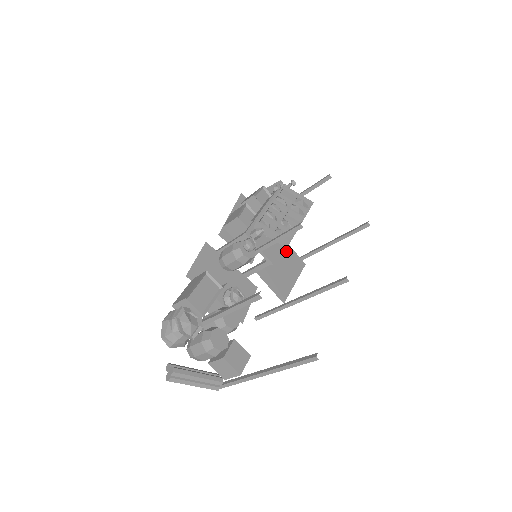
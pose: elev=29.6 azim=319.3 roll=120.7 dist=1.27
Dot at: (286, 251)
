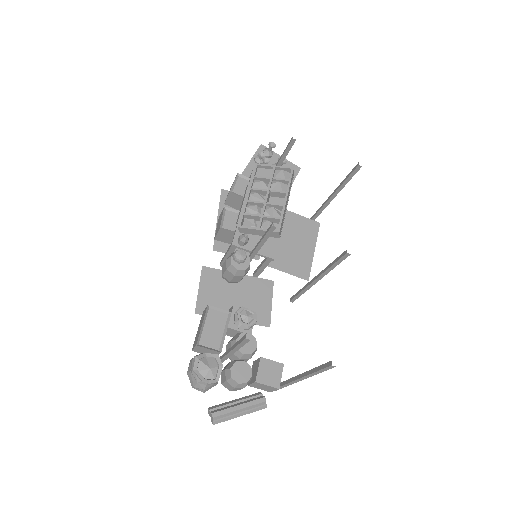
Dot at: (293, 222)
